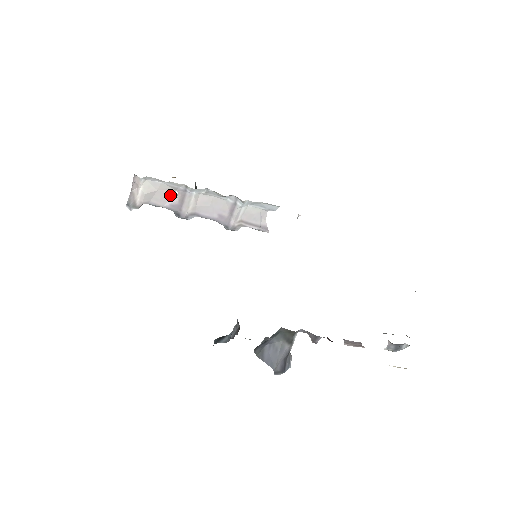
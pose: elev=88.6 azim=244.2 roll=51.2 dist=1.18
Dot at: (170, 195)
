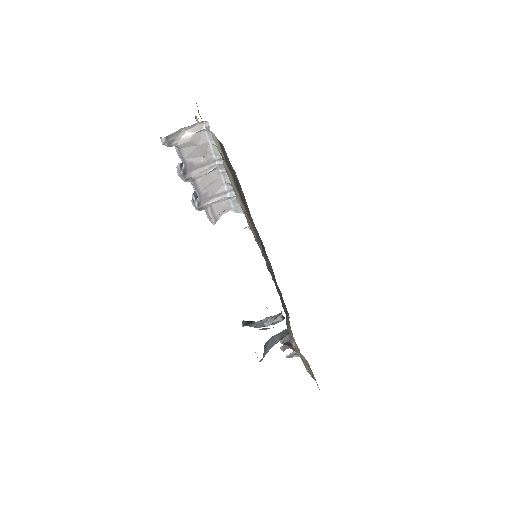
Dot at: (199, 154)
